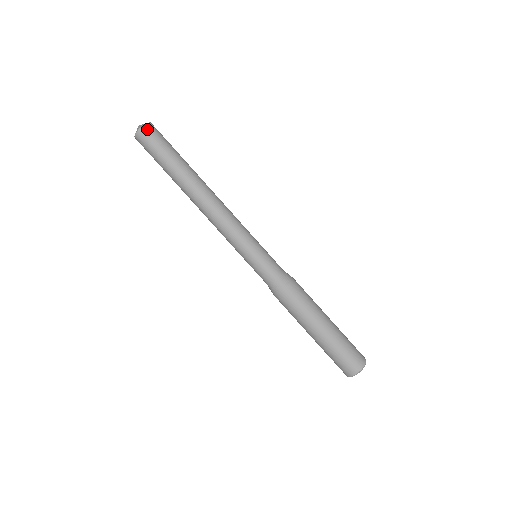
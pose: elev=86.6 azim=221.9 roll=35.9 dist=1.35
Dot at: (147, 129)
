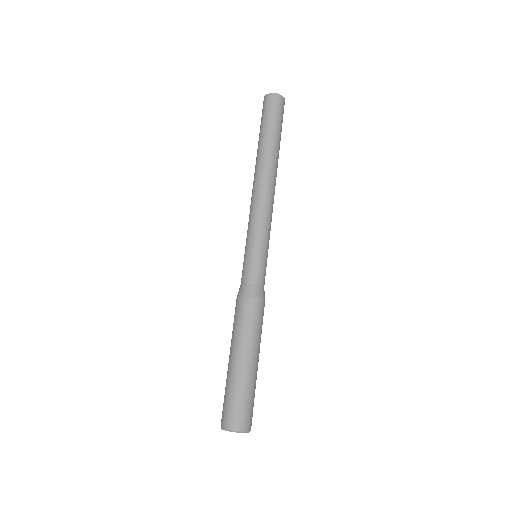
Dot at: (278, 98)
